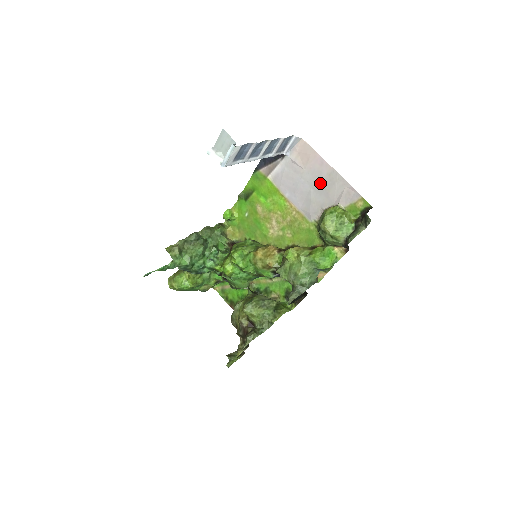
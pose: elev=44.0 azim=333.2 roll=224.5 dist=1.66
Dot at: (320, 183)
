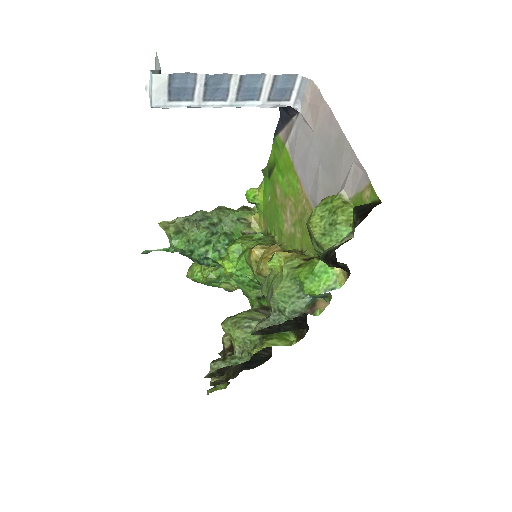
Dot at: (328, 155)
